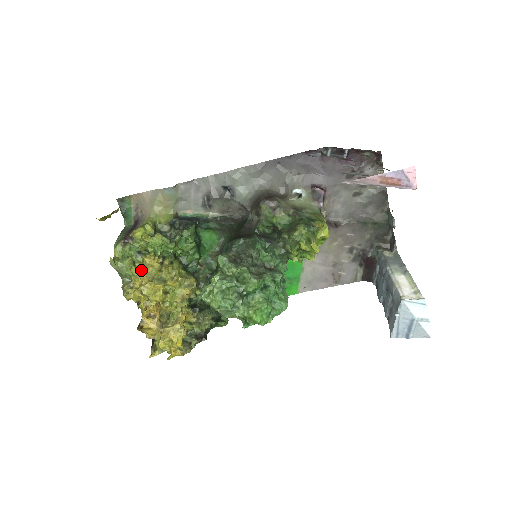
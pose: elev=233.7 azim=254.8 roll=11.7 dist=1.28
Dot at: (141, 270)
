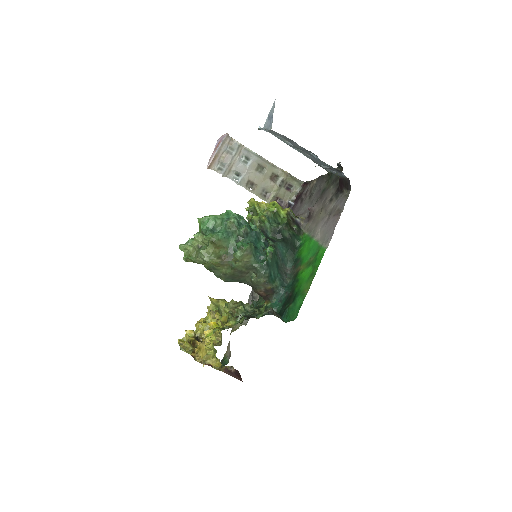
Dot at: occluded
